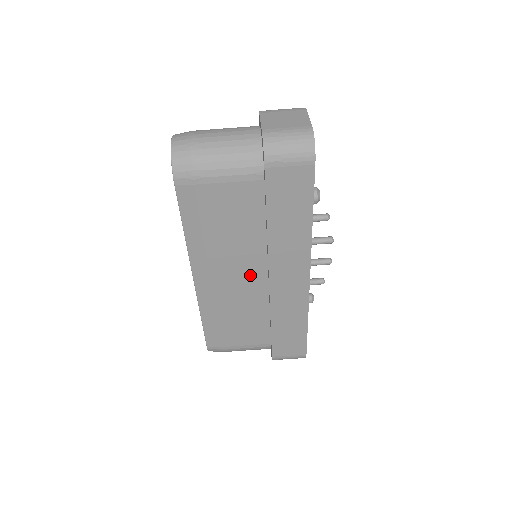
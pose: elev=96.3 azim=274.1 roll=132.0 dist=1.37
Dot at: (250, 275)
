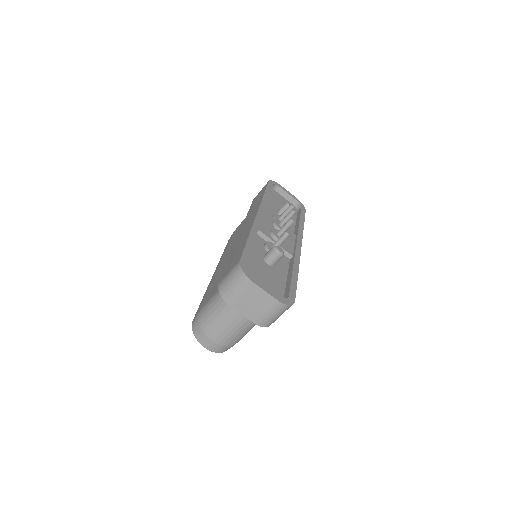
Dot at: occluded
